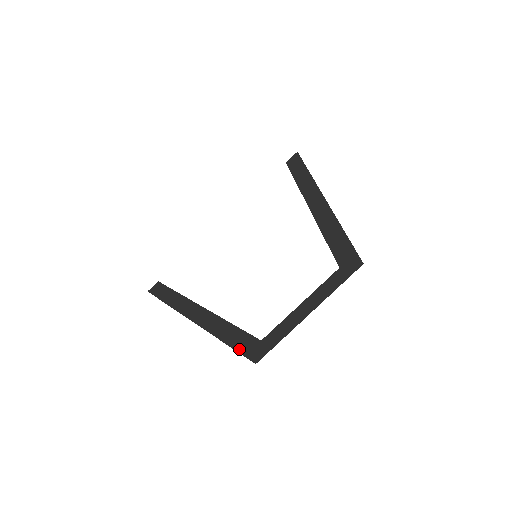
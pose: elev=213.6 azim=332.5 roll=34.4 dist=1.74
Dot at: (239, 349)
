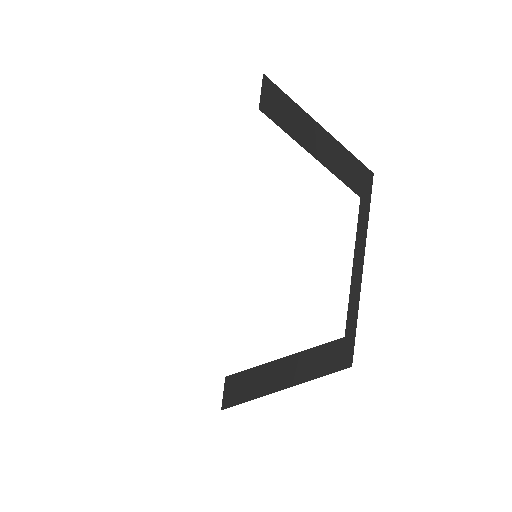
Dot at: occluded
